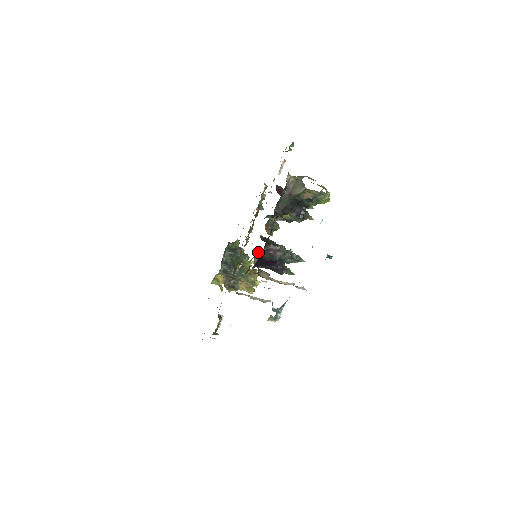
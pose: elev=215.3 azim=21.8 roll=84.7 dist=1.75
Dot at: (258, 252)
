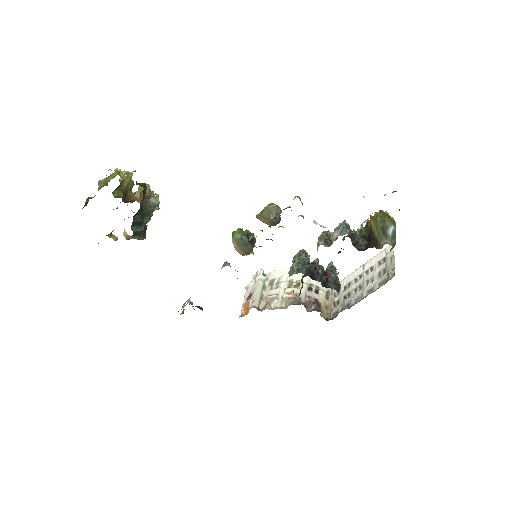
Dot at: (253, 247)
